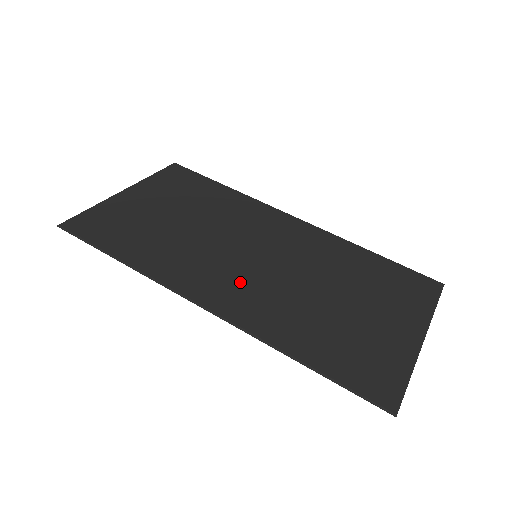
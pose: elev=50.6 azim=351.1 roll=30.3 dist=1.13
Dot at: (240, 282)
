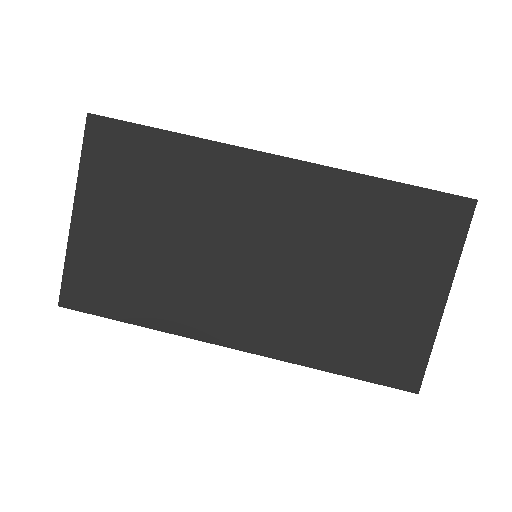
Dot at: (254, 304)
